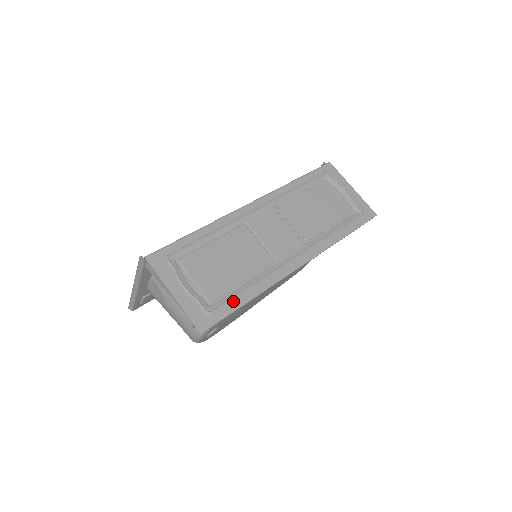
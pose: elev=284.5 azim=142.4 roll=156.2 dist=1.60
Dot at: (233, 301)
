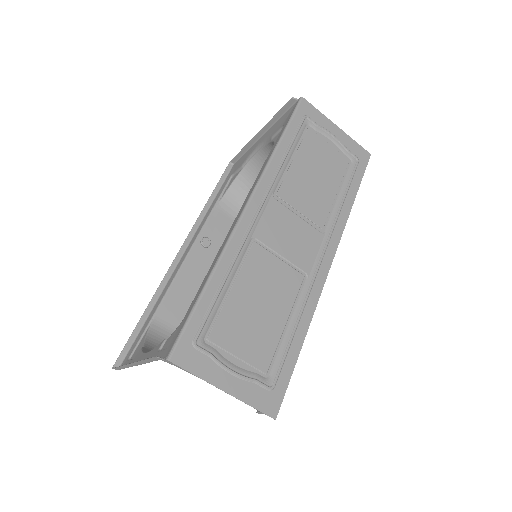
Dot at: (288, 356)
